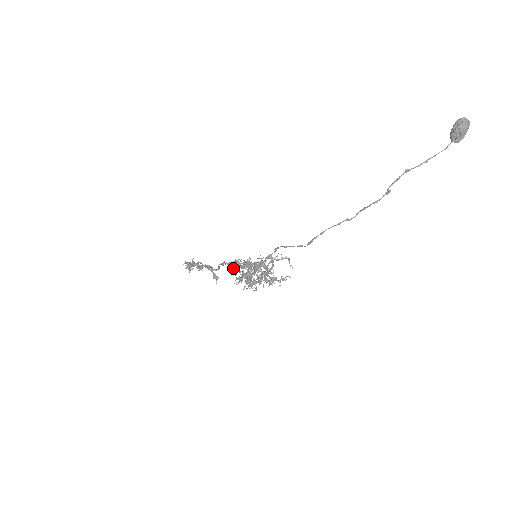
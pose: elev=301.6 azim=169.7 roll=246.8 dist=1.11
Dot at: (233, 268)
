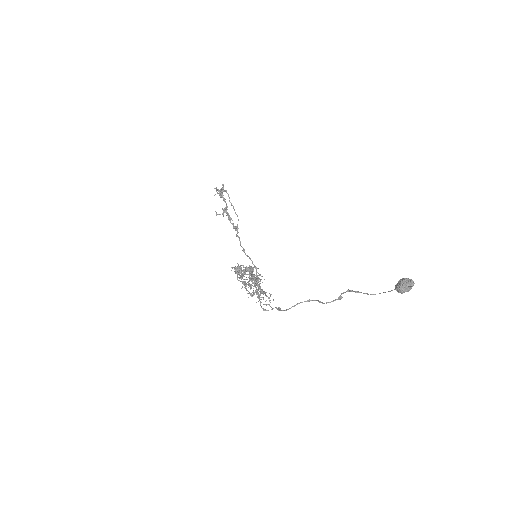
Dot at: (236, 271)
